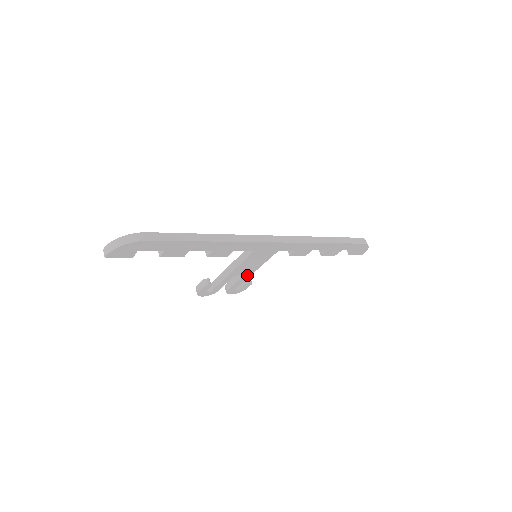
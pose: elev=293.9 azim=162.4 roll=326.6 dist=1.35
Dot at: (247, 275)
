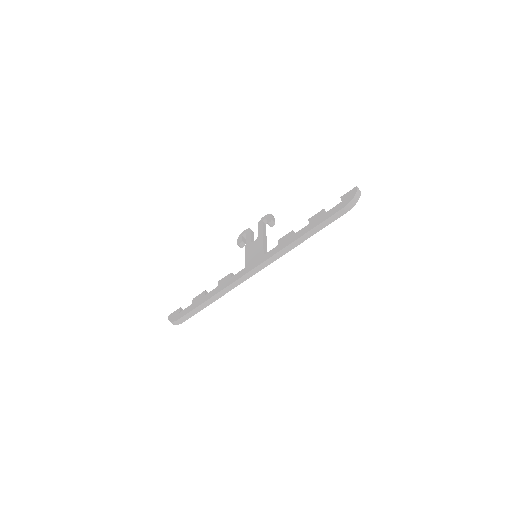
Dot at: occluded
